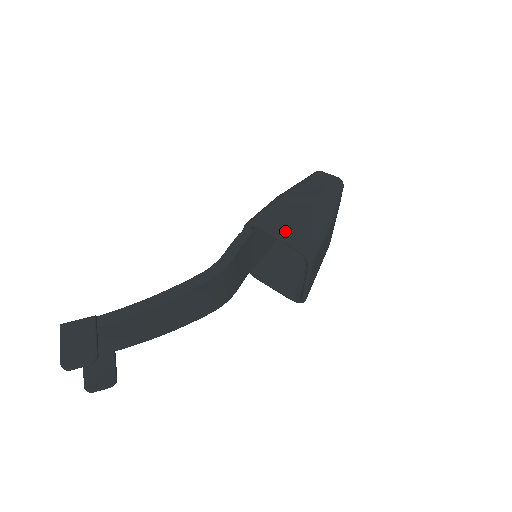
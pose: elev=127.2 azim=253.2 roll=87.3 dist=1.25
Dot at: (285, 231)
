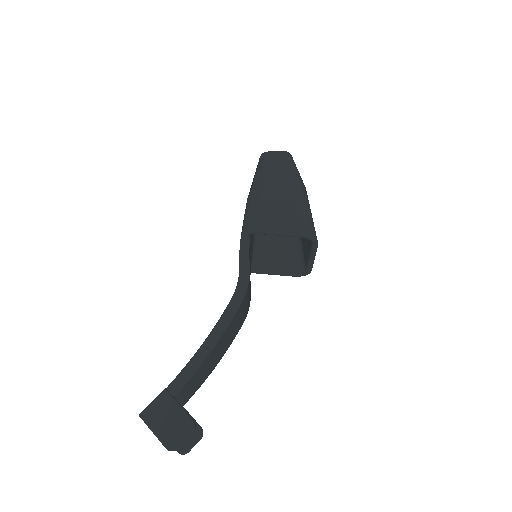
Dot at: (283, 225)
